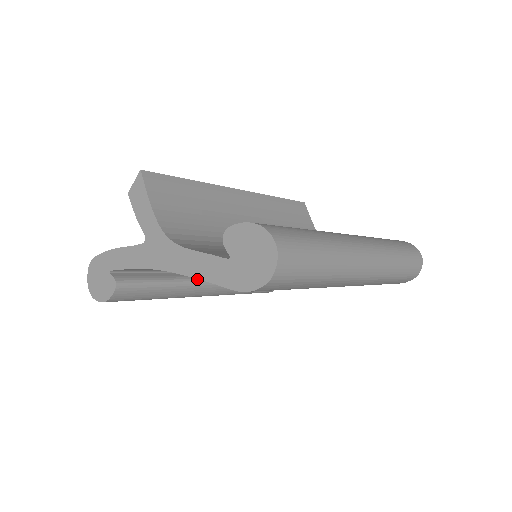
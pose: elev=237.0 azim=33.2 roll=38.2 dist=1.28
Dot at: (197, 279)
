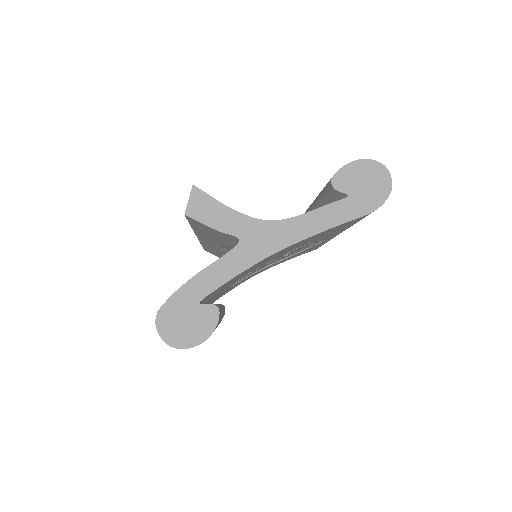
Dot at: occluded
